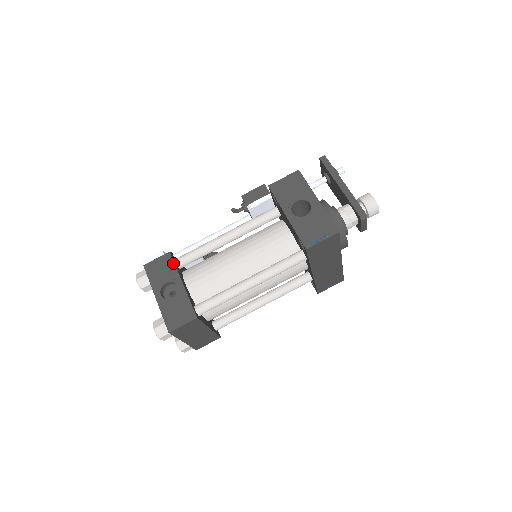
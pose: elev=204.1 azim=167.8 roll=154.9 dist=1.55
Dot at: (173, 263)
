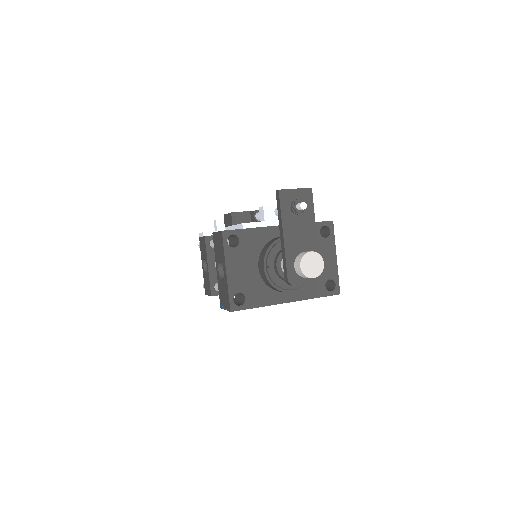
Dot at: (205, 247)
